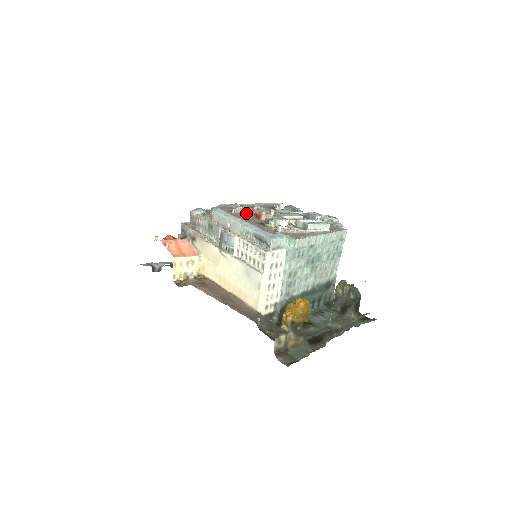
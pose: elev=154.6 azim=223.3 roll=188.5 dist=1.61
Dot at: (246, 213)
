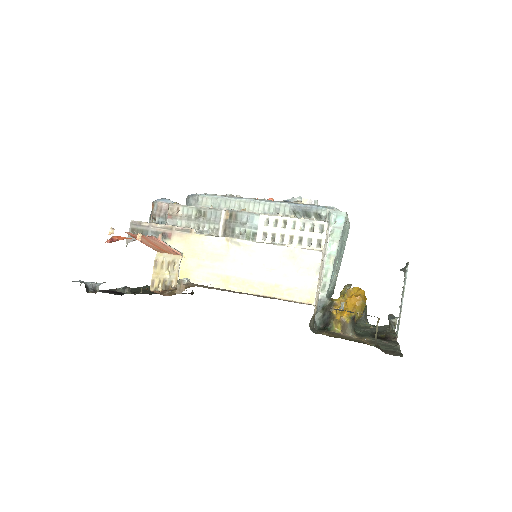
Dot at: occluded
